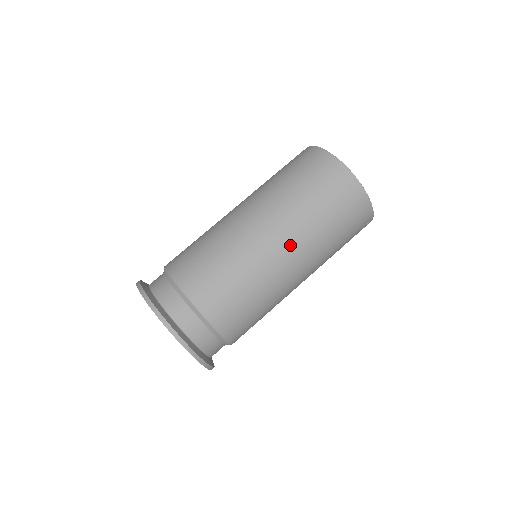
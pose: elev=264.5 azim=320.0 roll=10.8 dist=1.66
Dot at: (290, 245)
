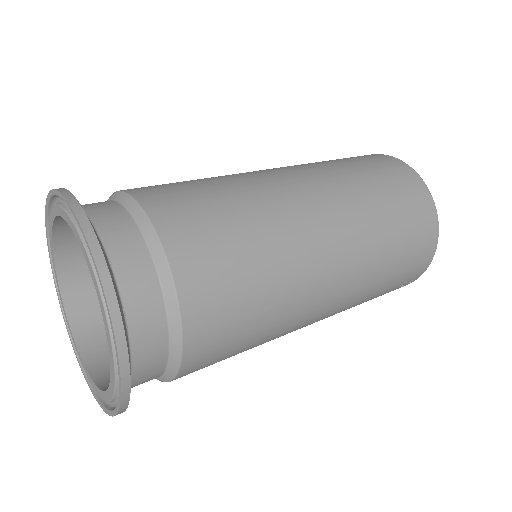
Dot at: (342, 242)
